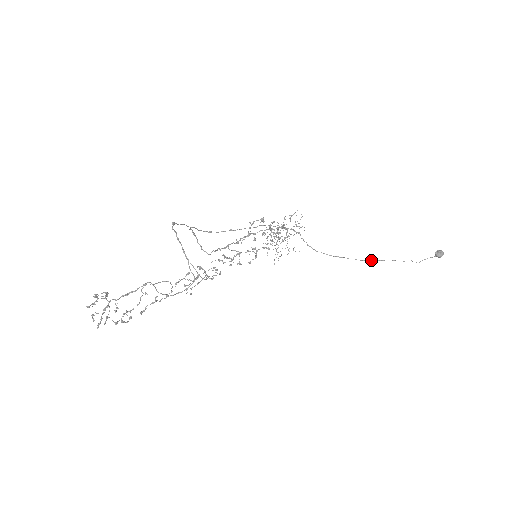
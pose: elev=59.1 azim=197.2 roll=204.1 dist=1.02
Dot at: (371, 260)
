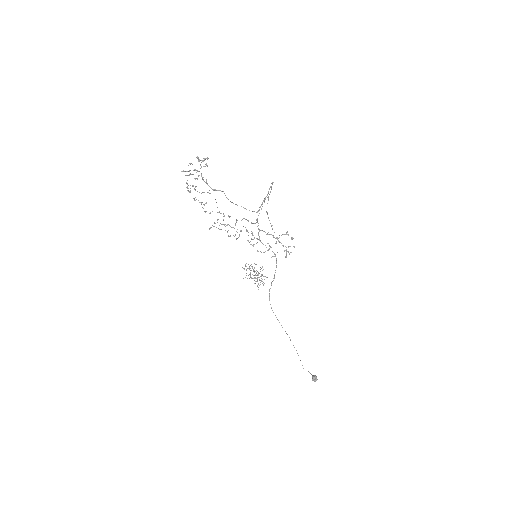
Dot at: occluded
